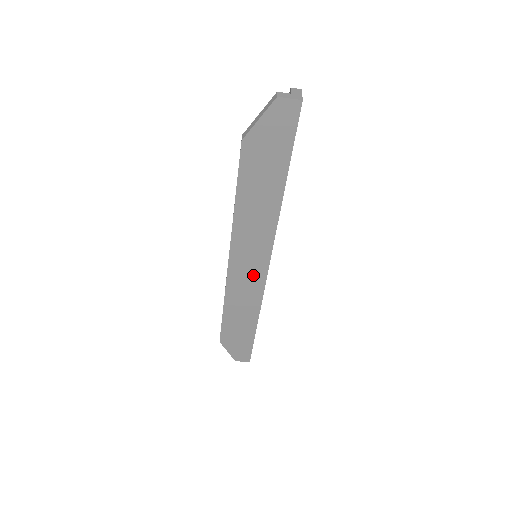
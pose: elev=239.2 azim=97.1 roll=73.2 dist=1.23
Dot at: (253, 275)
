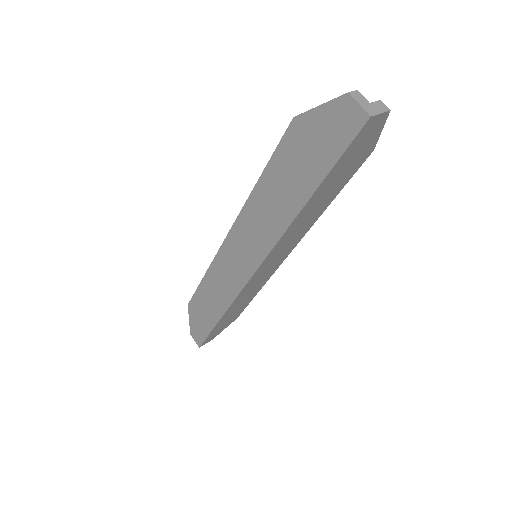
Dot at: (238, 269)
